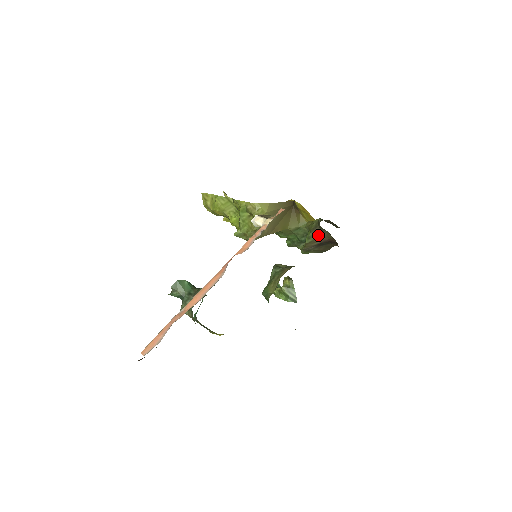
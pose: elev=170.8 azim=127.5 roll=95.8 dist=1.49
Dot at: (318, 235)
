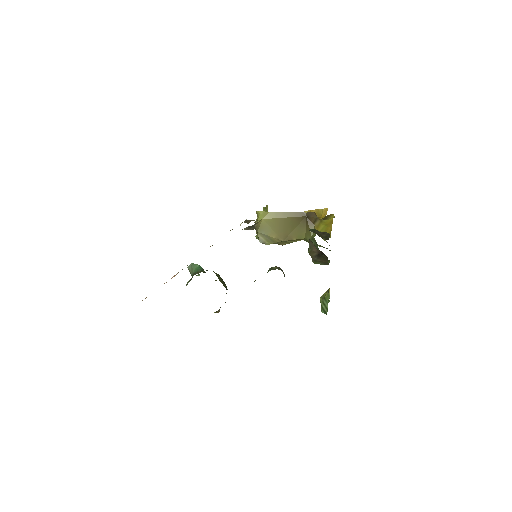
Dot at: (311, 245)
